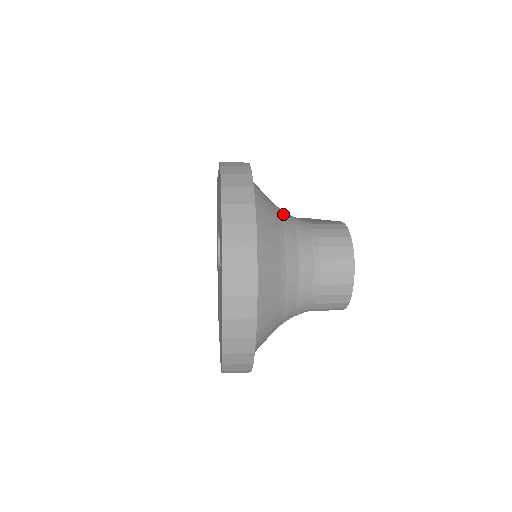
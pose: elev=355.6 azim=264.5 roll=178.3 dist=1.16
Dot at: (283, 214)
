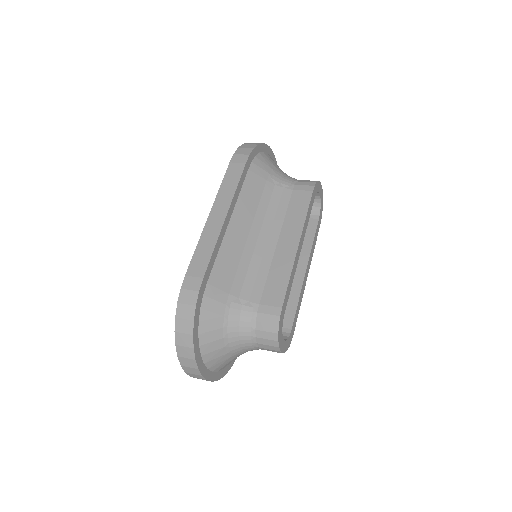
Dot at: (231, 315)
